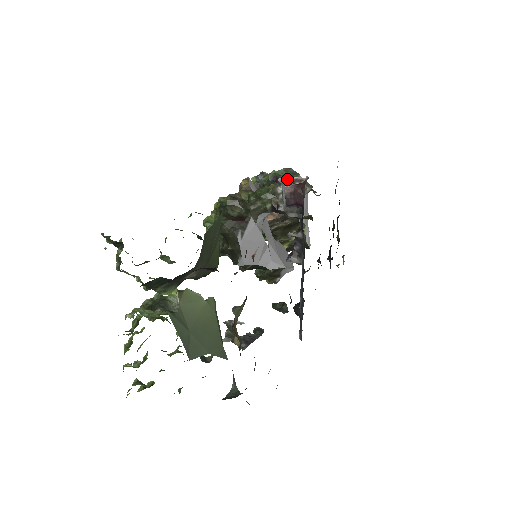
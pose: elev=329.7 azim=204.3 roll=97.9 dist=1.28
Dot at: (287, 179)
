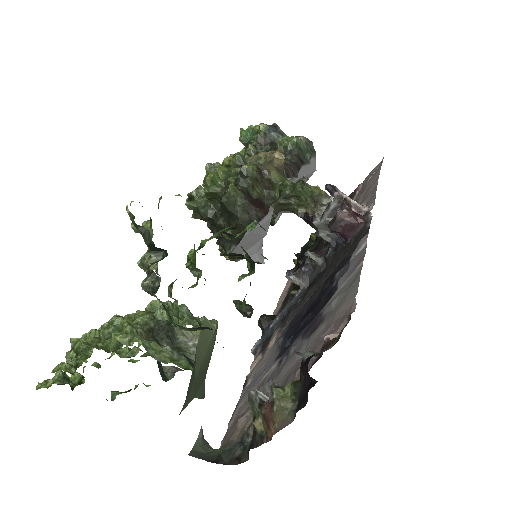
Dot at: (344, 198)
